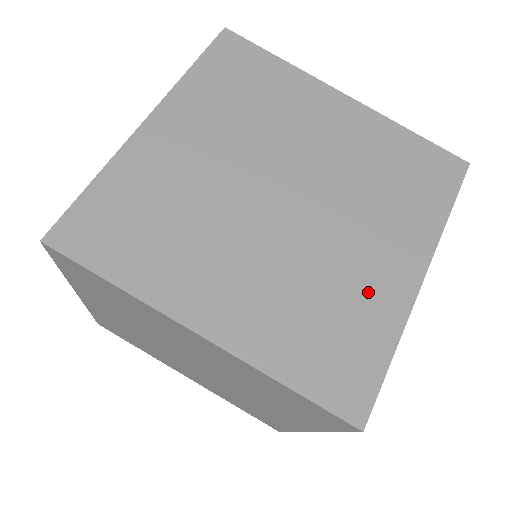
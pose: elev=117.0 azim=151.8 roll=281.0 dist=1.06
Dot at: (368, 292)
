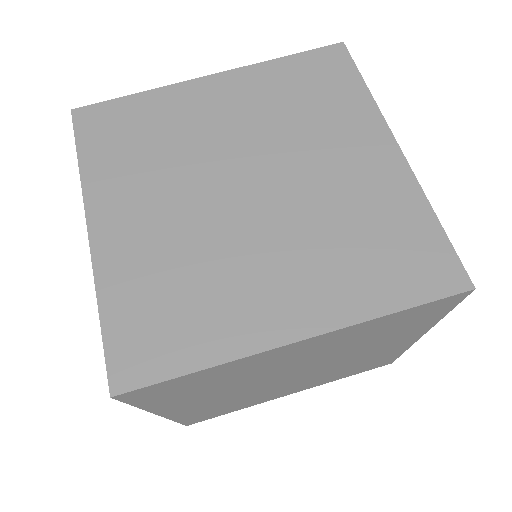
Dot at: (375, 194)
